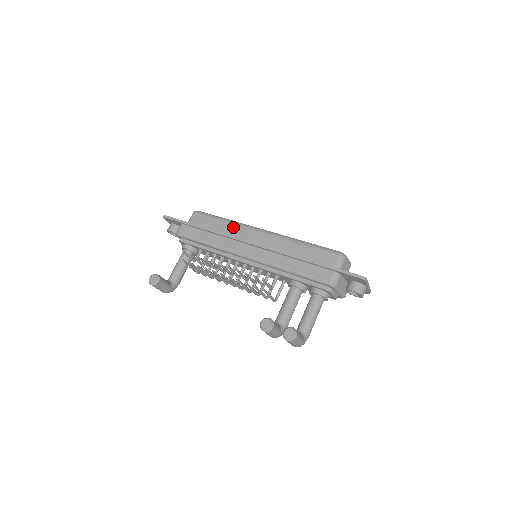
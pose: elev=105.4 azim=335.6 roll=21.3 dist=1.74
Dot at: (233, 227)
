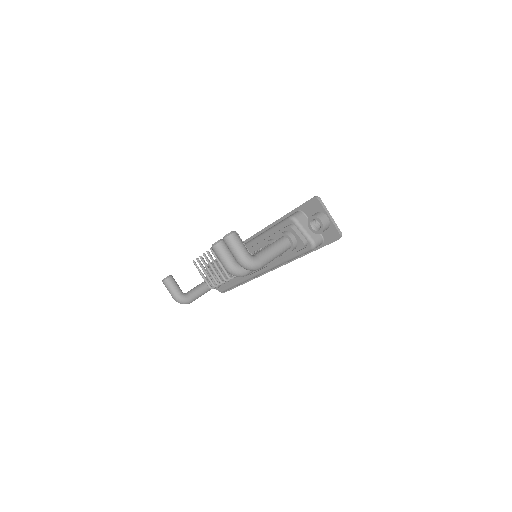
Dot at: occluded
